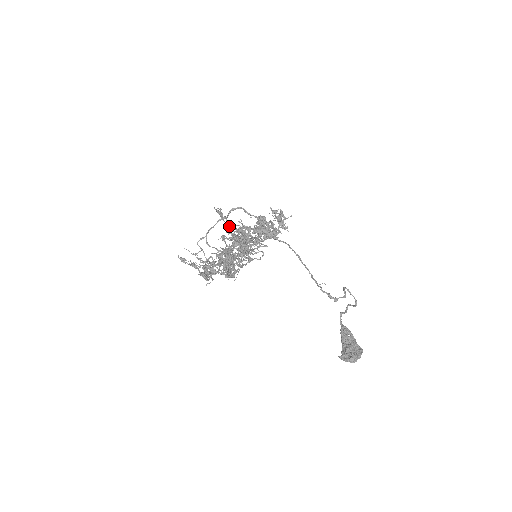
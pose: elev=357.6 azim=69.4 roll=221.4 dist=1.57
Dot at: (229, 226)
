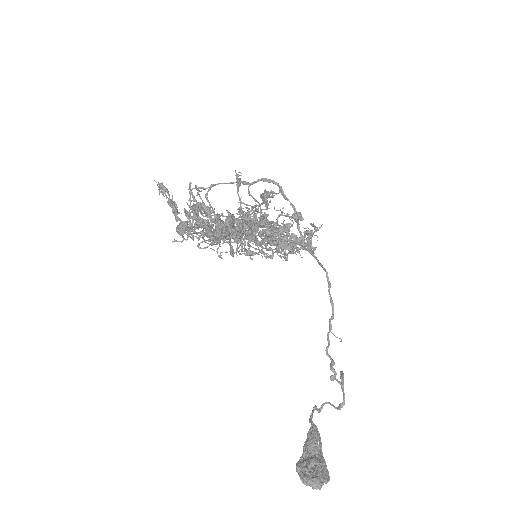
Dot at: occluded
